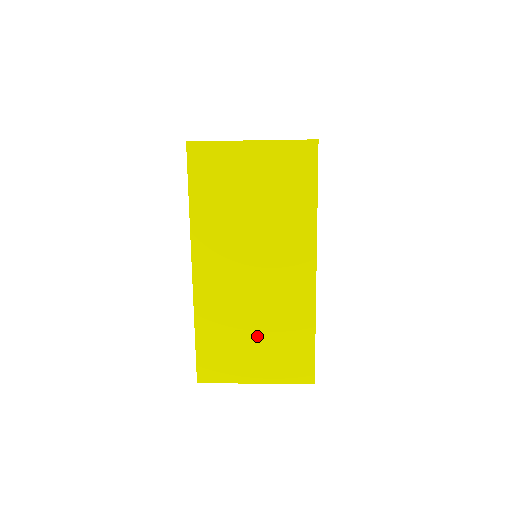
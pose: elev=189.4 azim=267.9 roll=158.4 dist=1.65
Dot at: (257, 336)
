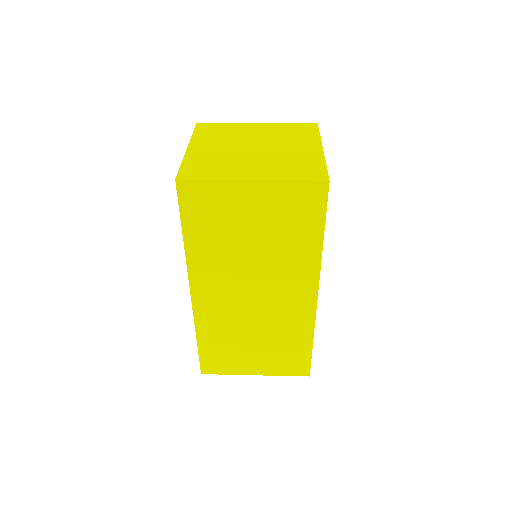
Dot at: (257, 344)
